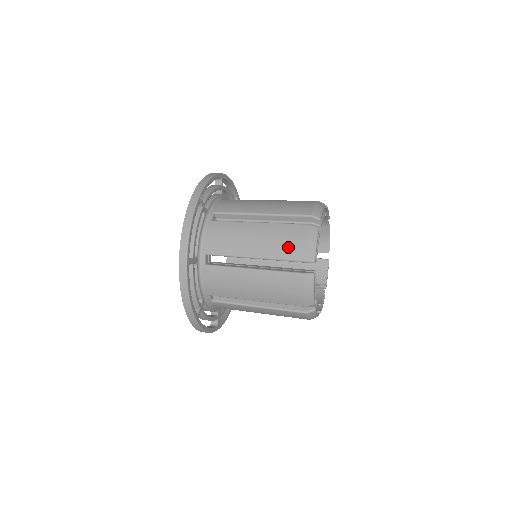
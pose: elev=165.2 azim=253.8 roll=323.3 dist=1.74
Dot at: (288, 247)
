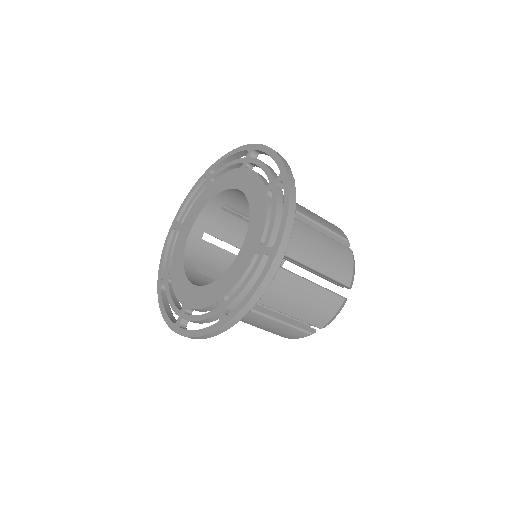
Dot at: (341, 267)
